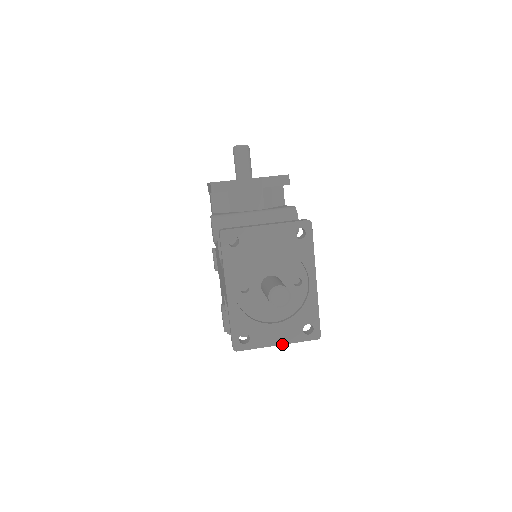
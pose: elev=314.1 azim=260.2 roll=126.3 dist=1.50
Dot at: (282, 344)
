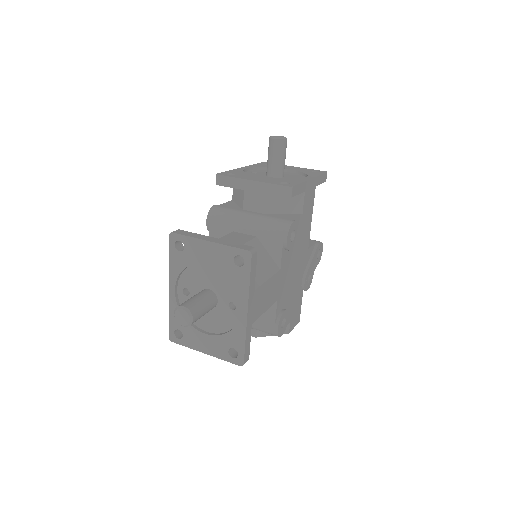
Dot at: (209, 354)
